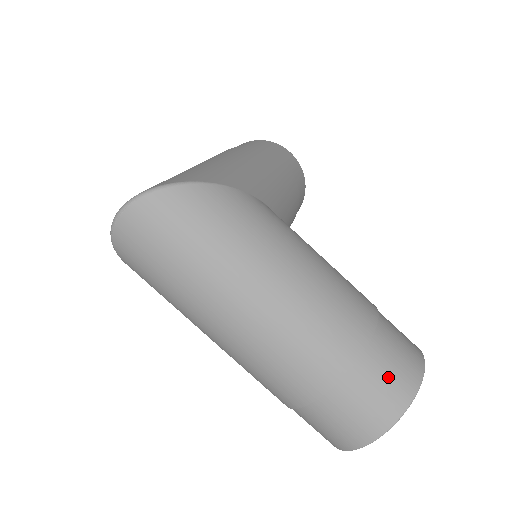
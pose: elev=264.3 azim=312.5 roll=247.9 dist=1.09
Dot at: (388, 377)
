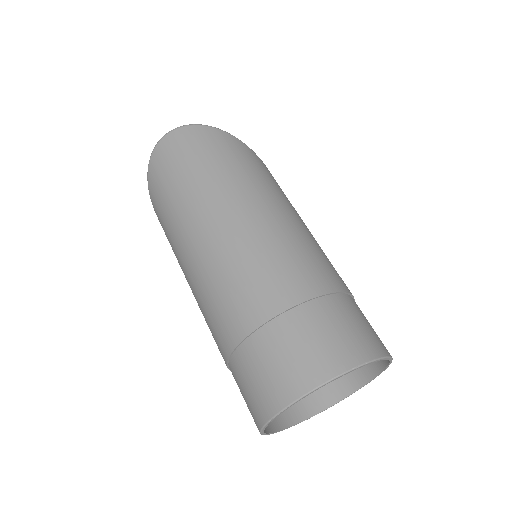
Dot at: (346, 328)
